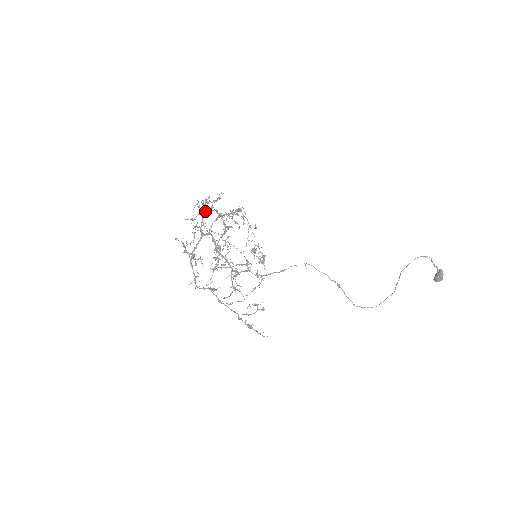
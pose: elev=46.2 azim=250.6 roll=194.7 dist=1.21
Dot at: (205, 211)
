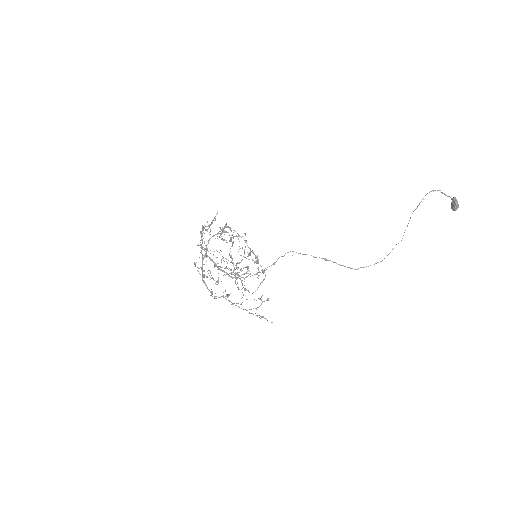
Dot at: occluded
